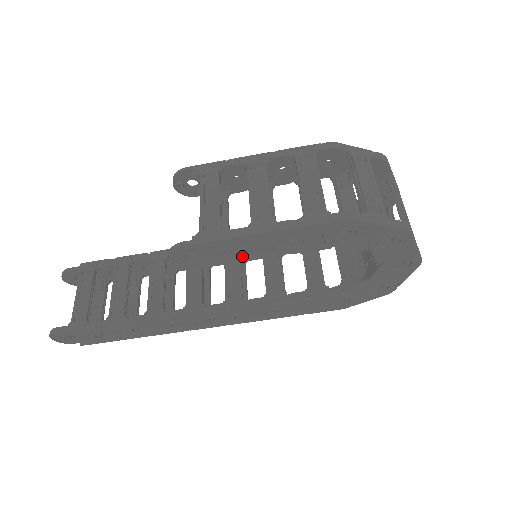
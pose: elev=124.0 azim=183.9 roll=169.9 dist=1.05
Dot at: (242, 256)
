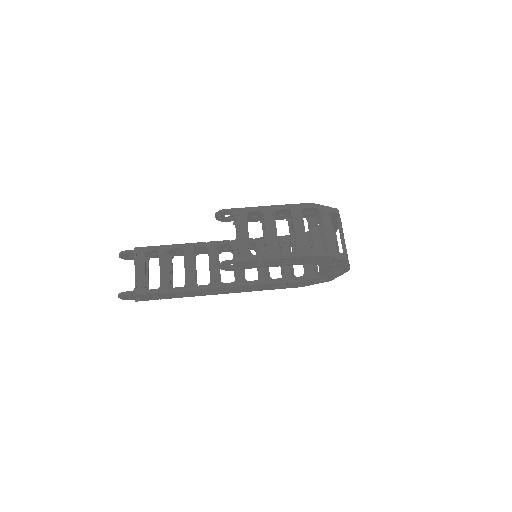
Dot at: (258, 266)
